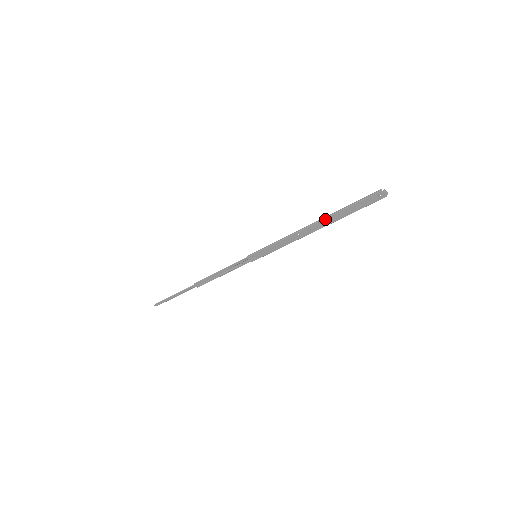
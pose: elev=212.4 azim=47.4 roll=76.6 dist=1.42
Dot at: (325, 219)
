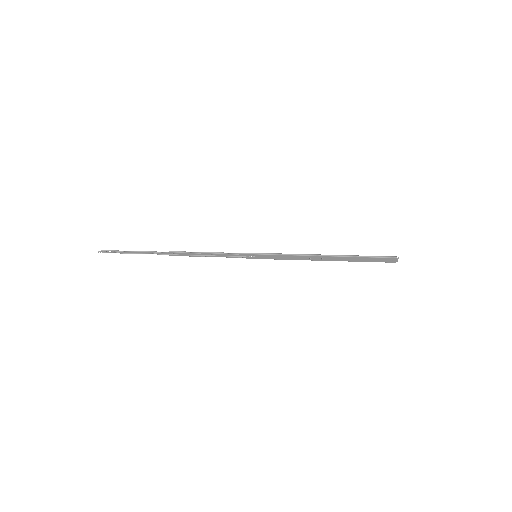
Dot at: (340, 257)
